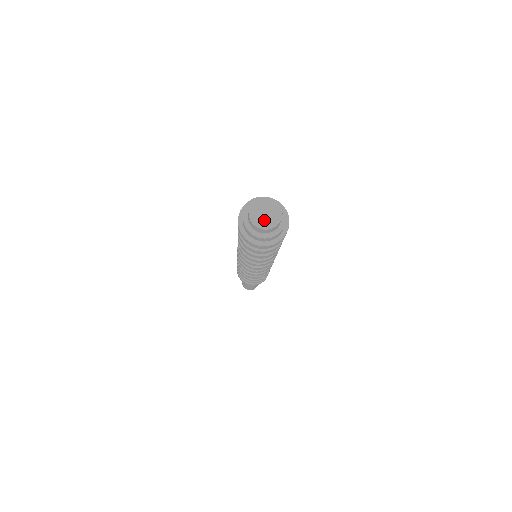
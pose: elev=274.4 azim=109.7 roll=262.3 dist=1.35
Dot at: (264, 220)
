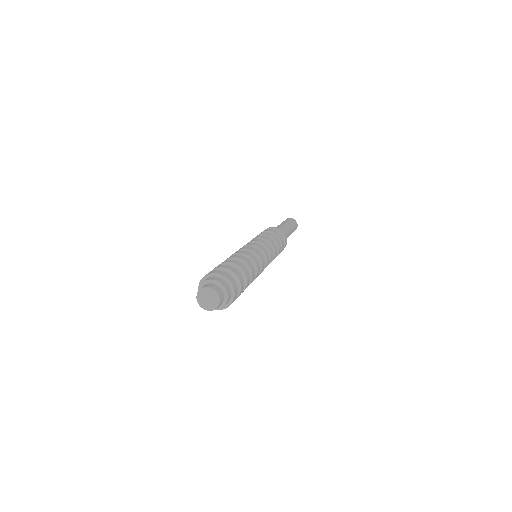
Dot at: (211, 304)
